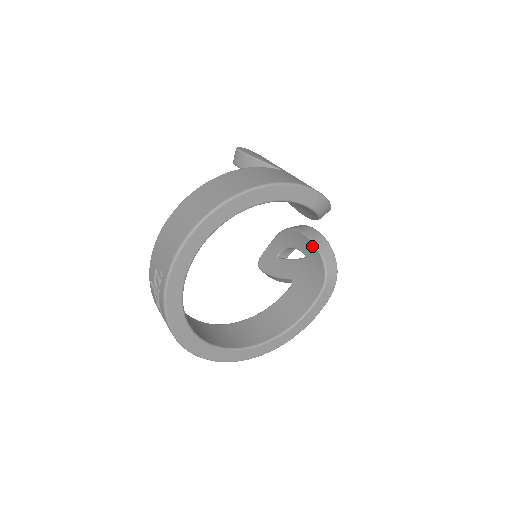
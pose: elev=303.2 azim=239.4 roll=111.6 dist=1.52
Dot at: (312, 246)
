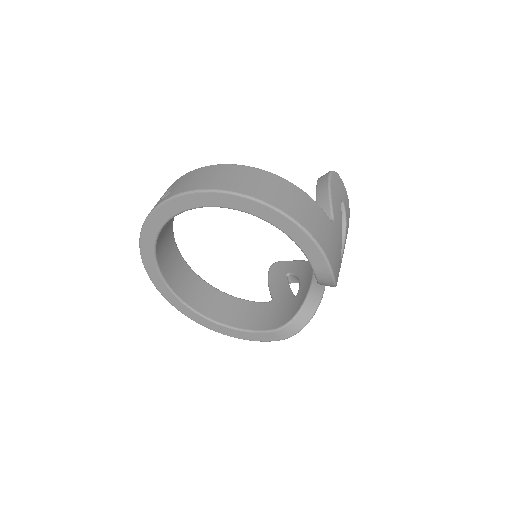
Dot at: (305, 295)
